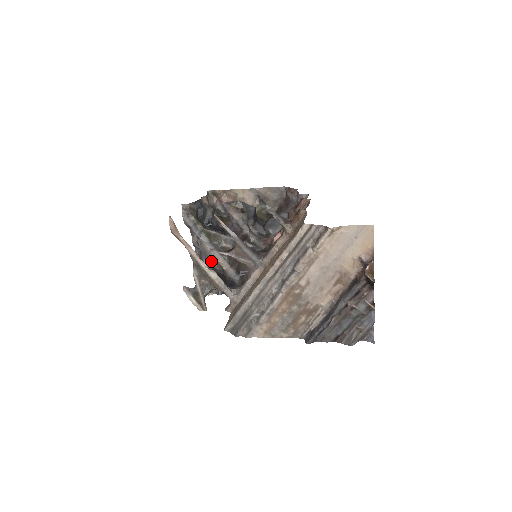
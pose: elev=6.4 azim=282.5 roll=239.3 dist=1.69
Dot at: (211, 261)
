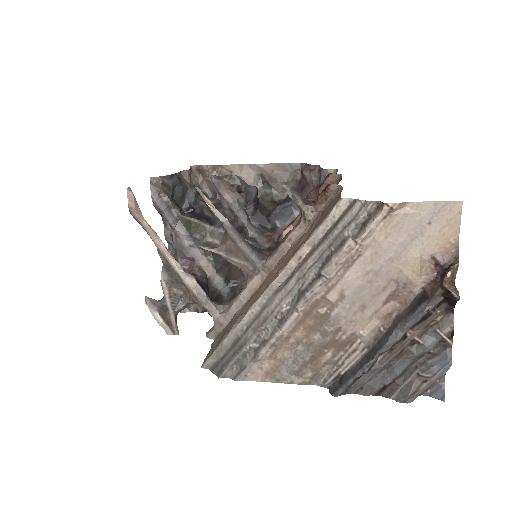
Dot at: (189, 263)
